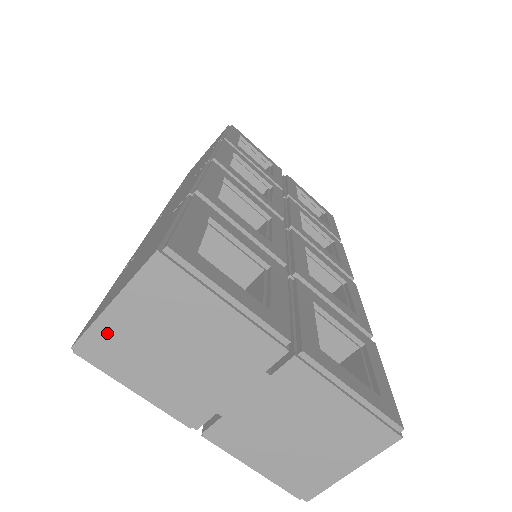
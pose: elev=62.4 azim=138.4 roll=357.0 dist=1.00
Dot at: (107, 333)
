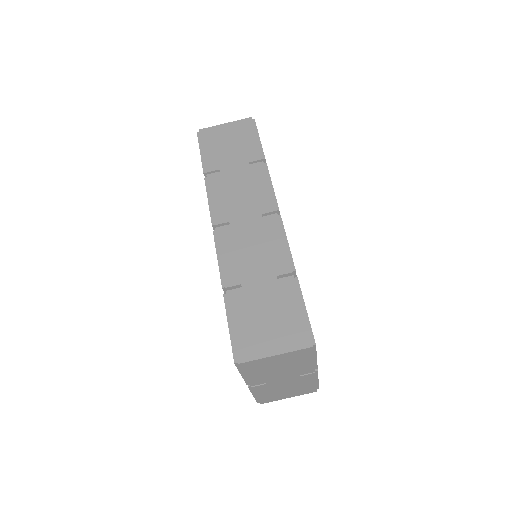
Dot at: (260, 362)
